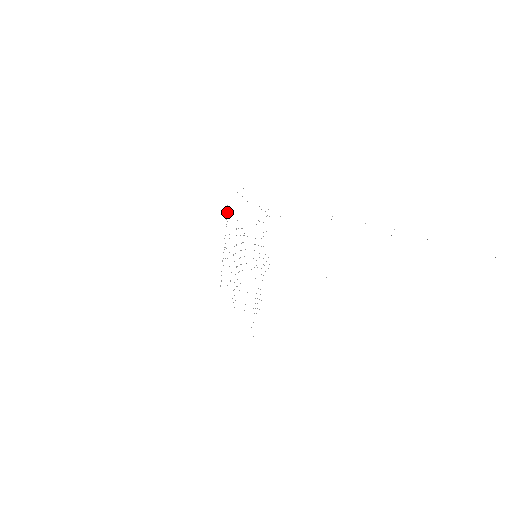
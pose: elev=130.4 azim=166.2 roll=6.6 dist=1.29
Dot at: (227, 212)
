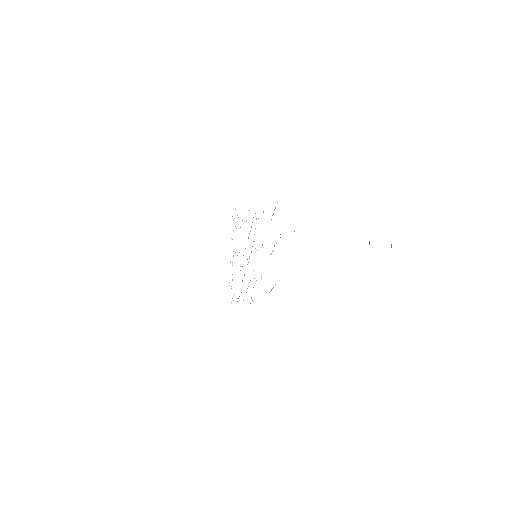
Dot at: occluded
